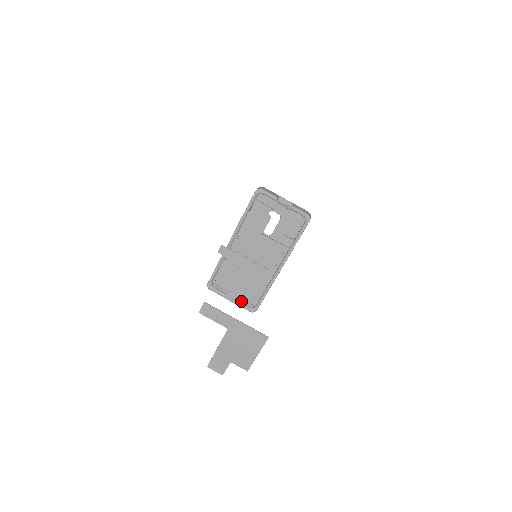
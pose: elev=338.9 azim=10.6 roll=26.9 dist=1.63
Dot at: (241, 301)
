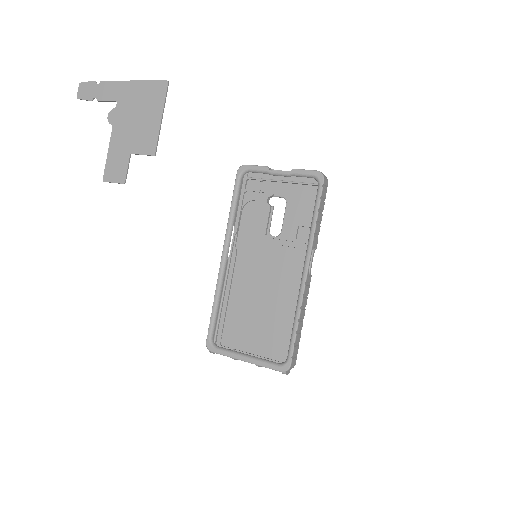
Dot at: occluded
